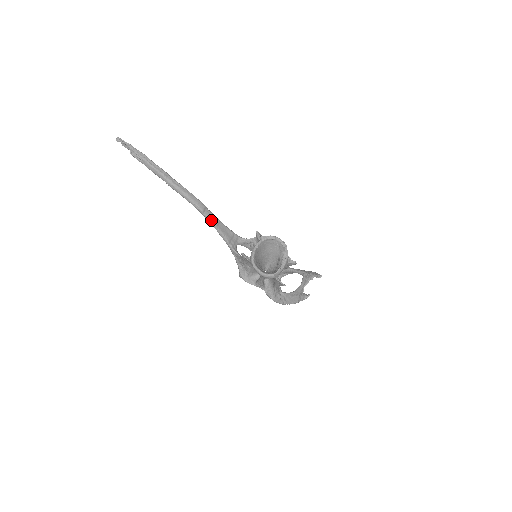
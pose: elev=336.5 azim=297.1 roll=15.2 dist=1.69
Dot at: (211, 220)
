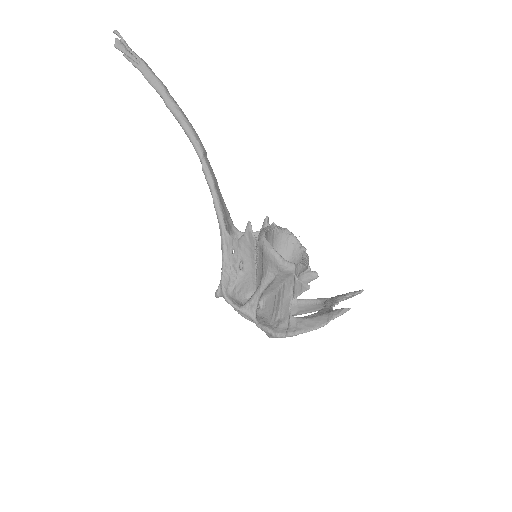
Dot at: (210, 171)
